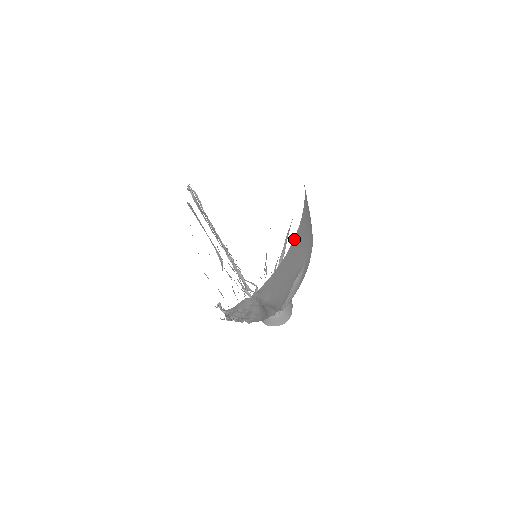
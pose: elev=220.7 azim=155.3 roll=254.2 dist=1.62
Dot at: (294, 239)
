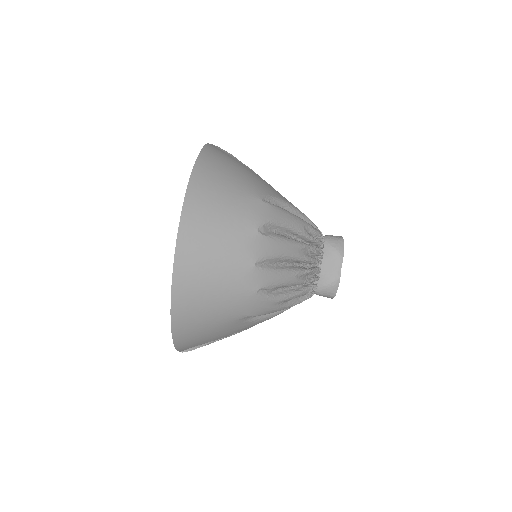
Dot at: (174, 335)
